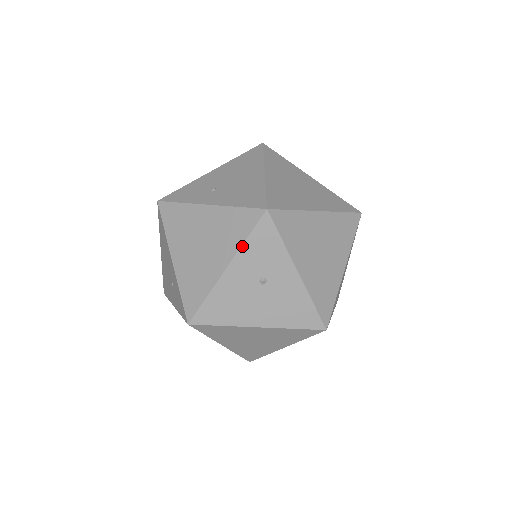
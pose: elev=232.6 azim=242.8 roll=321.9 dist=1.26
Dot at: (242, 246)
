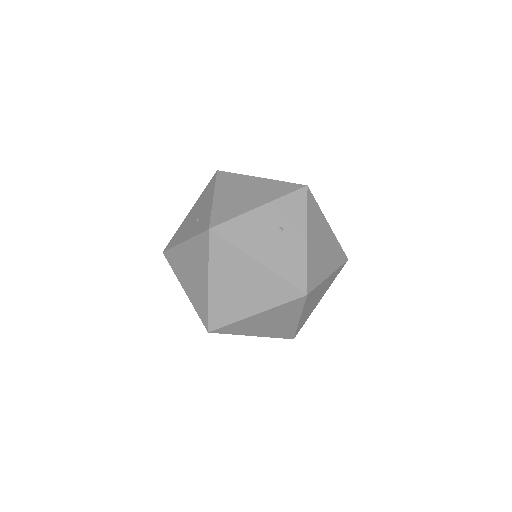
Dot at: (279, 198)
